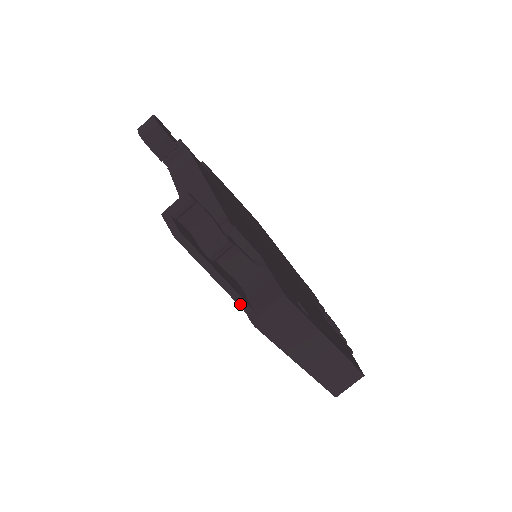
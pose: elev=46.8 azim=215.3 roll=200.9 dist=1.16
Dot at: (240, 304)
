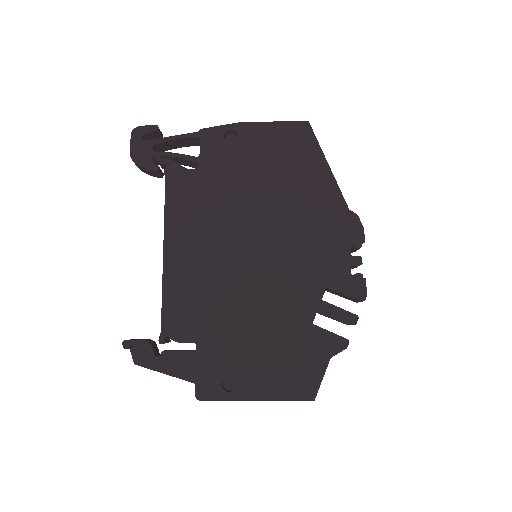
Dot at: (192, 382)
